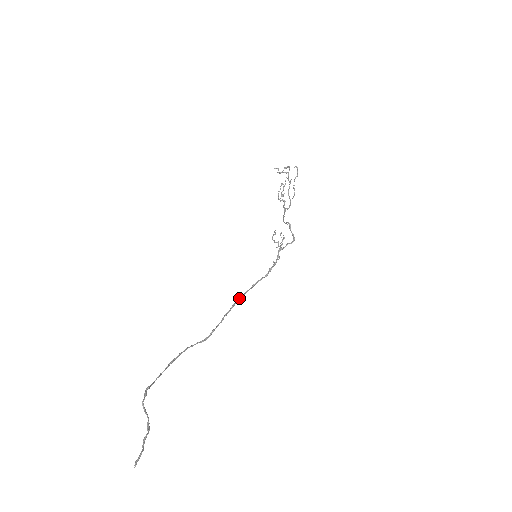
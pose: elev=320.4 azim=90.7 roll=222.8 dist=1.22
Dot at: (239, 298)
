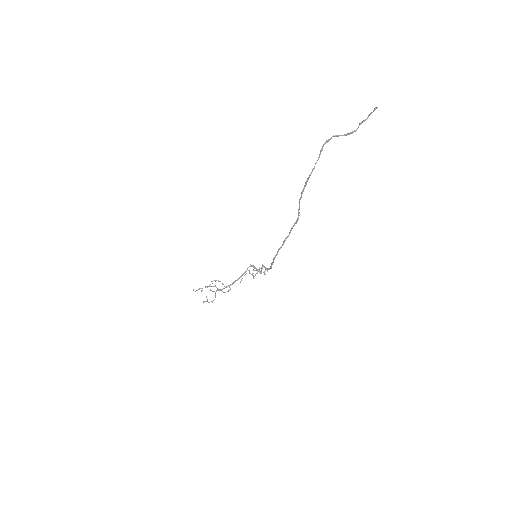
Dot at: occluded
